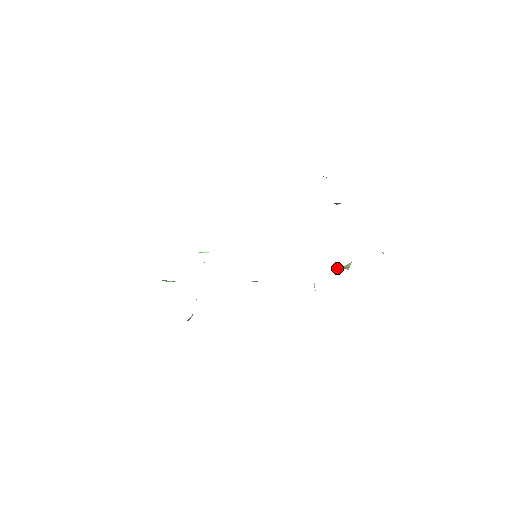
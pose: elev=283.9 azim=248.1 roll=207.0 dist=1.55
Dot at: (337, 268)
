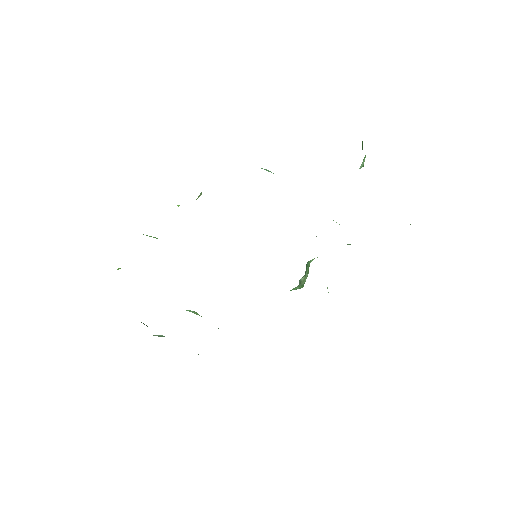
Dot at: occluded
